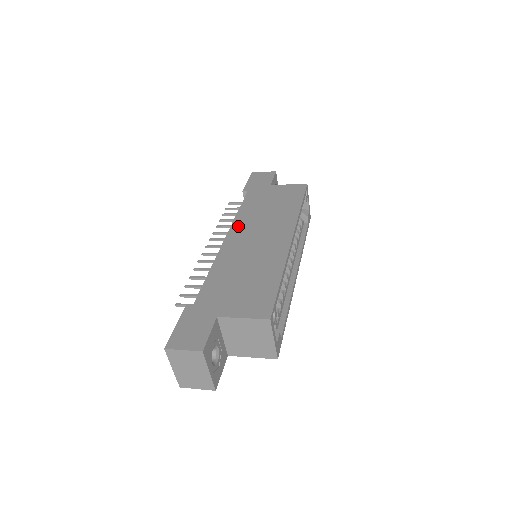
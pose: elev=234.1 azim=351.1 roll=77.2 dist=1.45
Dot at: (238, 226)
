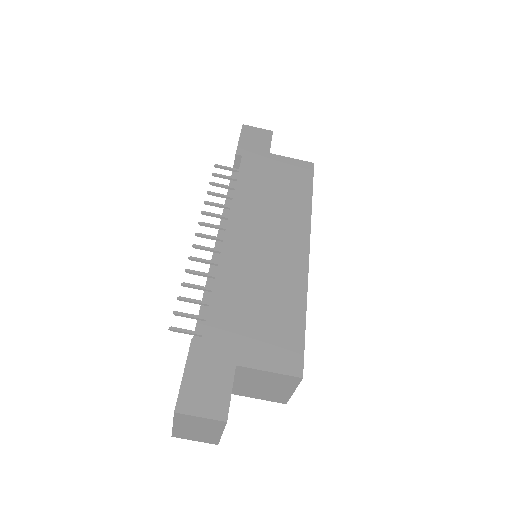
Dot at: (239, 214)
